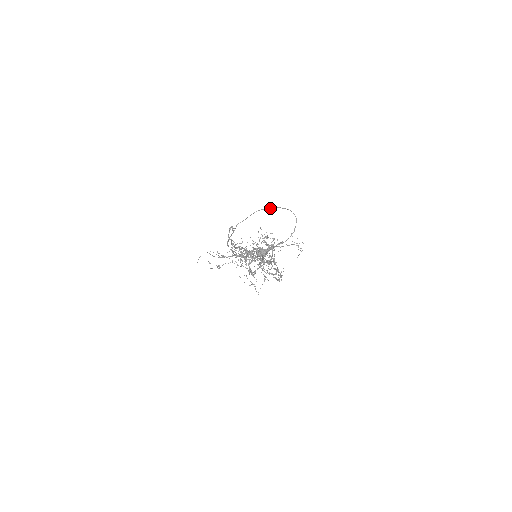
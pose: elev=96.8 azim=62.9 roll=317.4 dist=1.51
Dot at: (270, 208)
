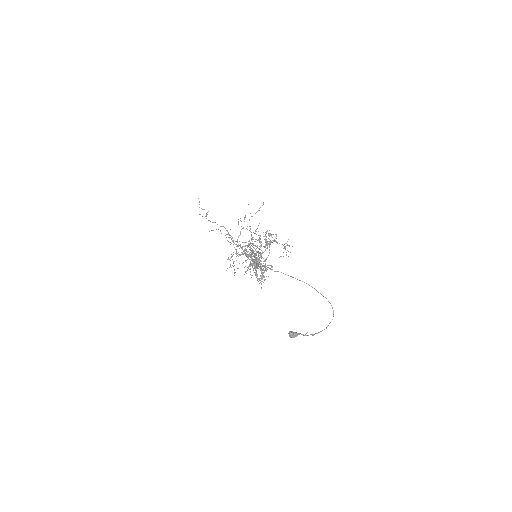
Dot at: (318, 292)
